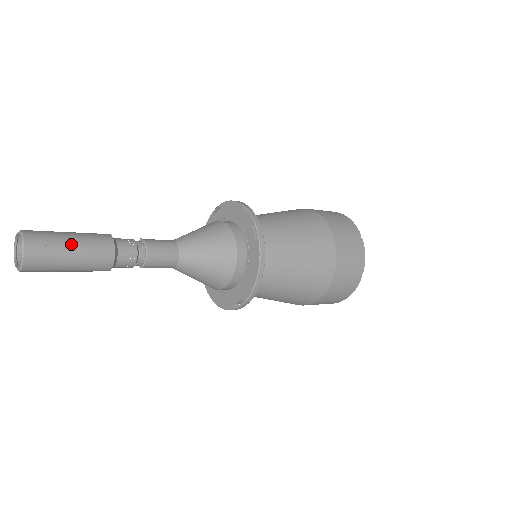
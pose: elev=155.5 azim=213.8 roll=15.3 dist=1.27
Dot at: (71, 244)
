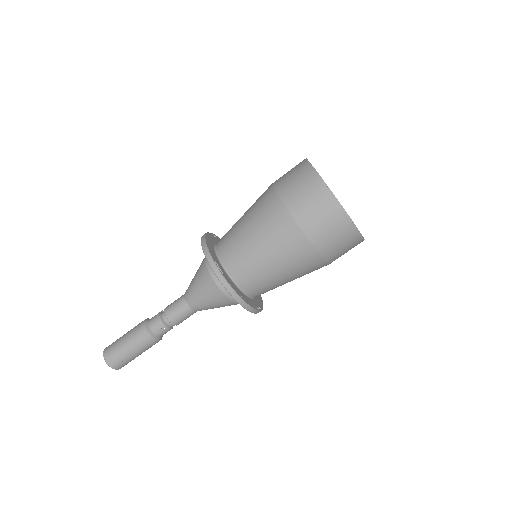
Dot at: (126, 346)
